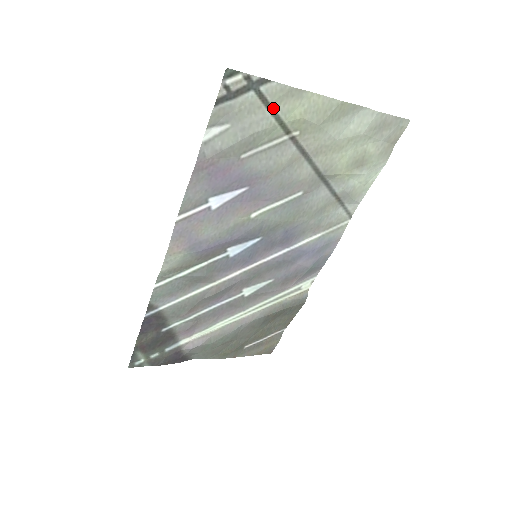
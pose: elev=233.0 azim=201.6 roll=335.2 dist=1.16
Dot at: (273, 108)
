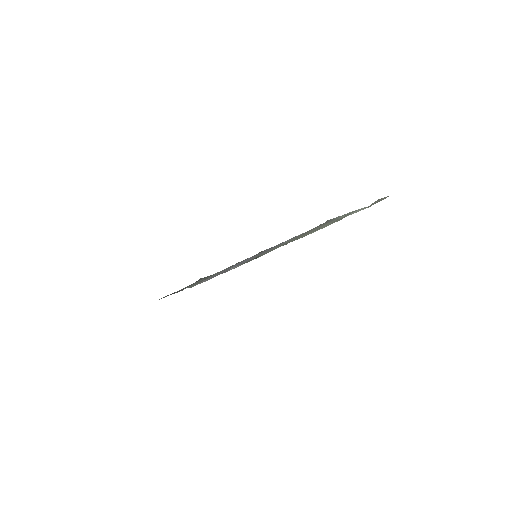
Dot at: occluded
